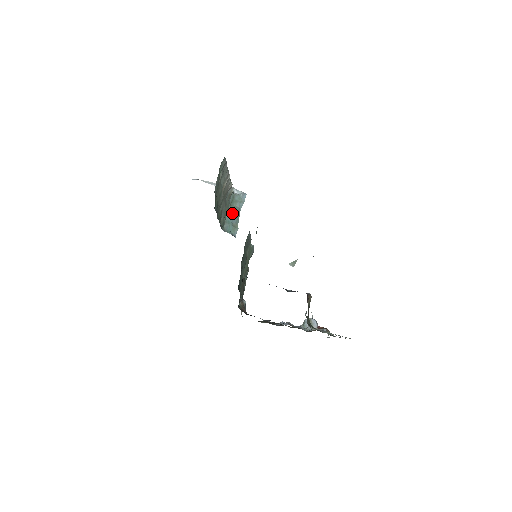
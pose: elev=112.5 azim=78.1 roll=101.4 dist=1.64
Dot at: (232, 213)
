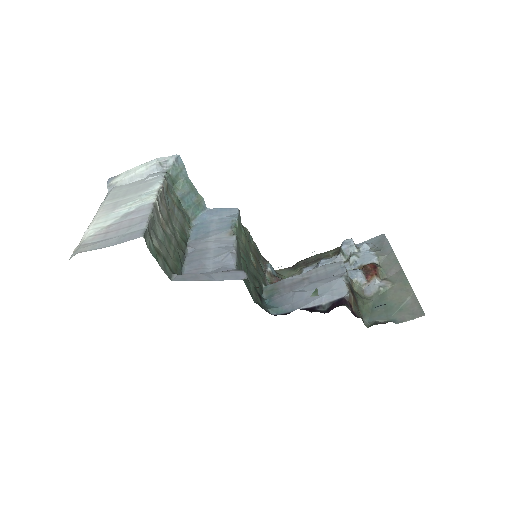
Dot at: (184, 194)
